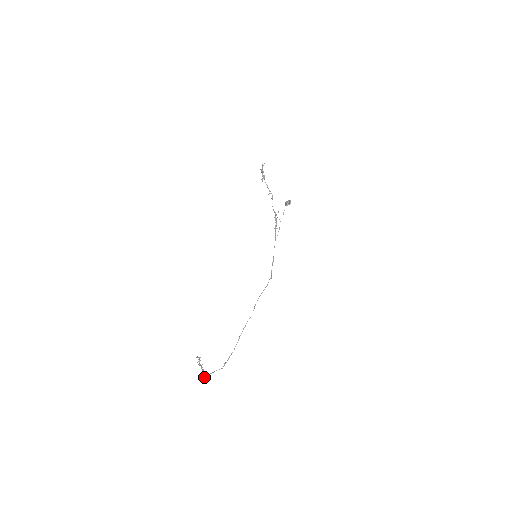
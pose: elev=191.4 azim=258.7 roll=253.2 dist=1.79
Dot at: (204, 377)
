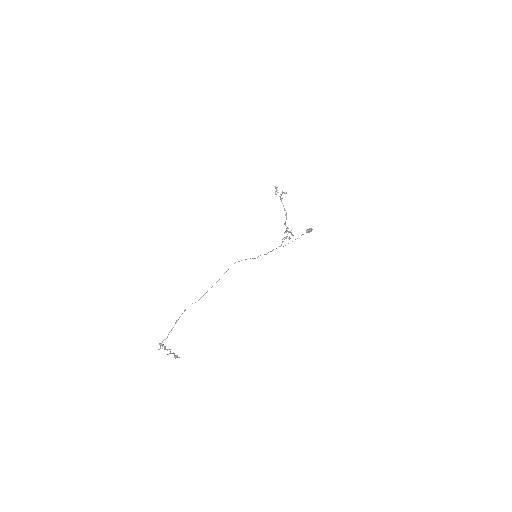
Dot at: (160, 348)
